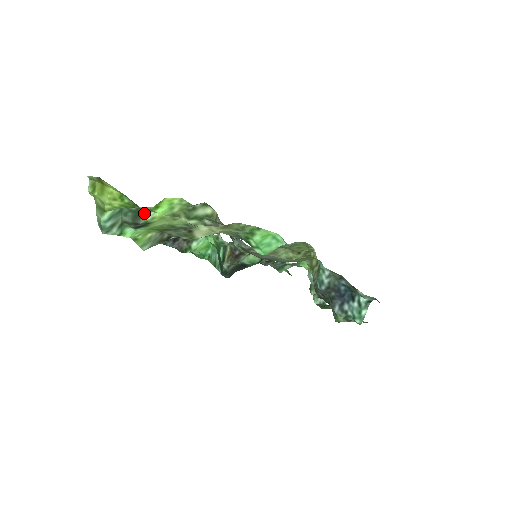
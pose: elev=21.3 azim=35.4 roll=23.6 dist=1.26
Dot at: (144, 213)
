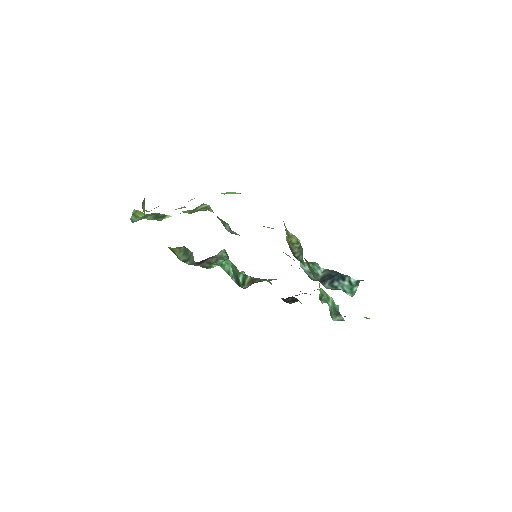
Dot at: (163, 216)
